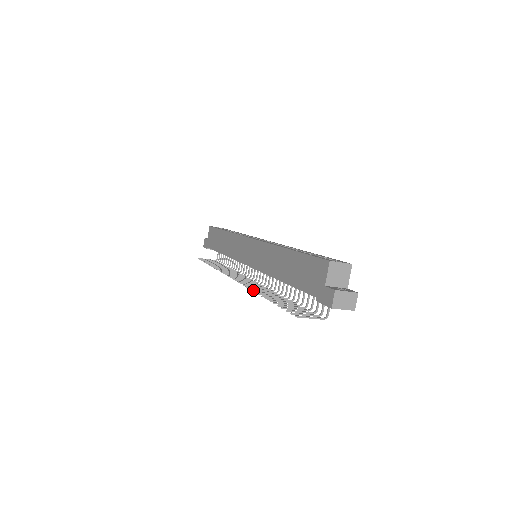
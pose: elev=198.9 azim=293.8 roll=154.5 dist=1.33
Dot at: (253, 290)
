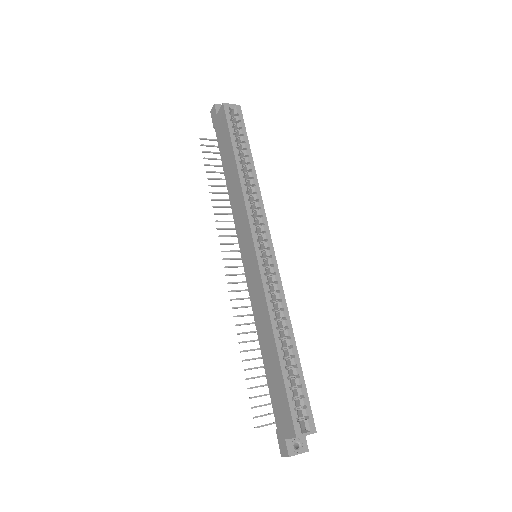
Dot at: occluded
